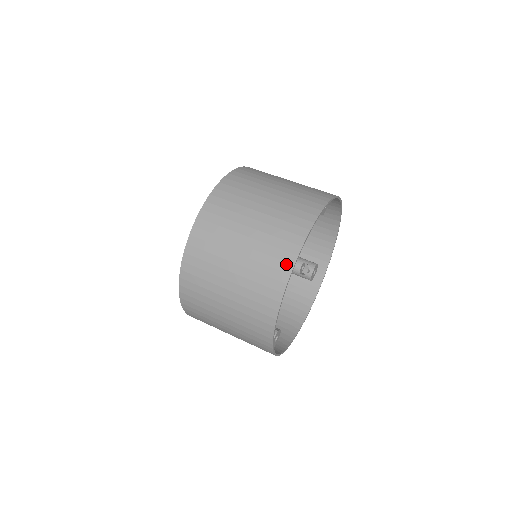
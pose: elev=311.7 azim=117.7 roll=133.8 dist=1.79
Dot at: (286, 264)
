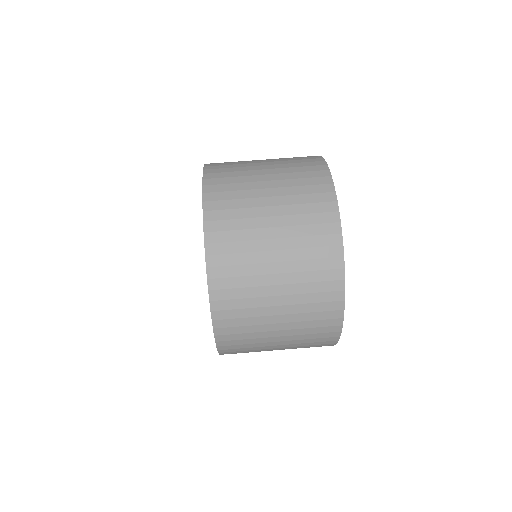
Dot at: (327, 194)
